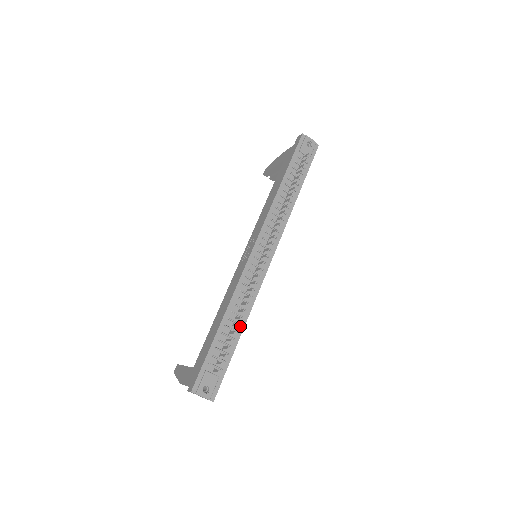
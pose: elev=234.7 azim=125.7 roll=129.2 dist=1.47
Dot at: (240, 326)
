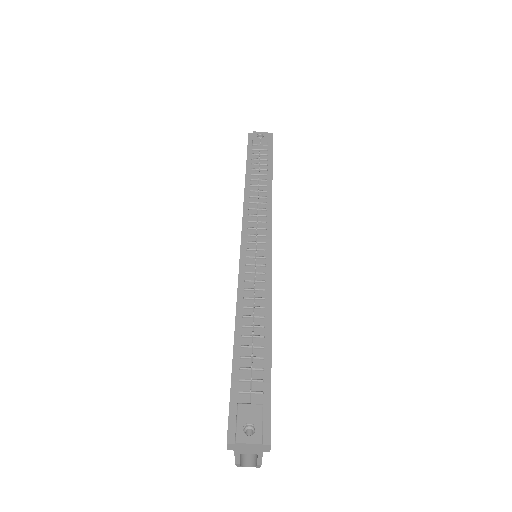
Dot at: (265, 329)
